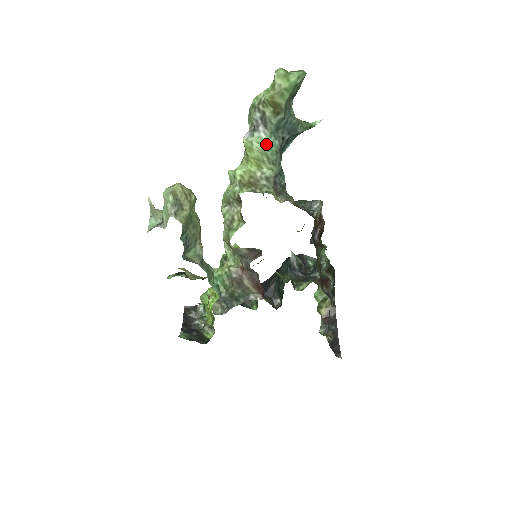
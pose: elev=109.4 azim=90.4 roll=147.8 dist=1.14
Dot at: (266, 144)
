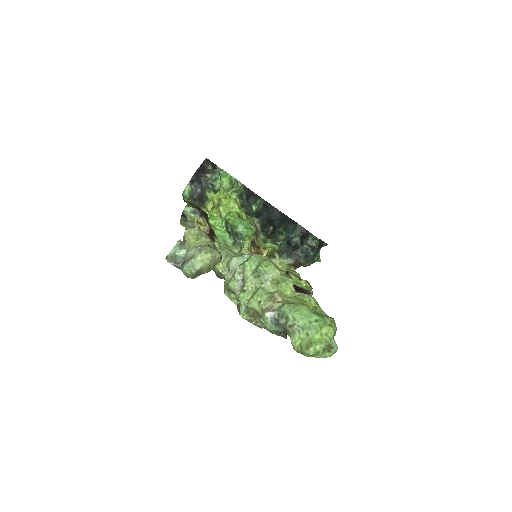
Dot at: (276, 330)
